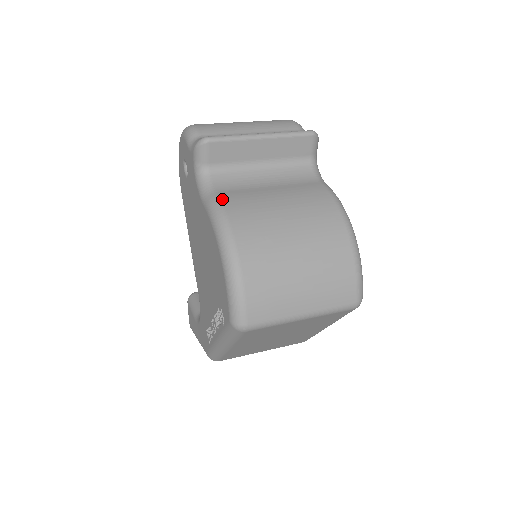
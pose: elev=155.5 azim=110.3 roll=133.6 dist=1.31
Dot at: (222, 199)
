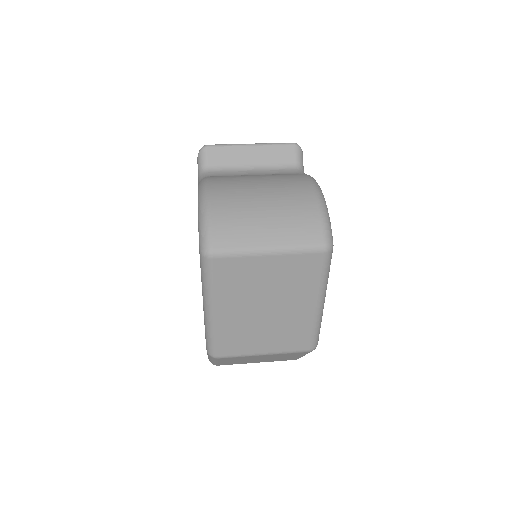
Dot at: (210, 176)
